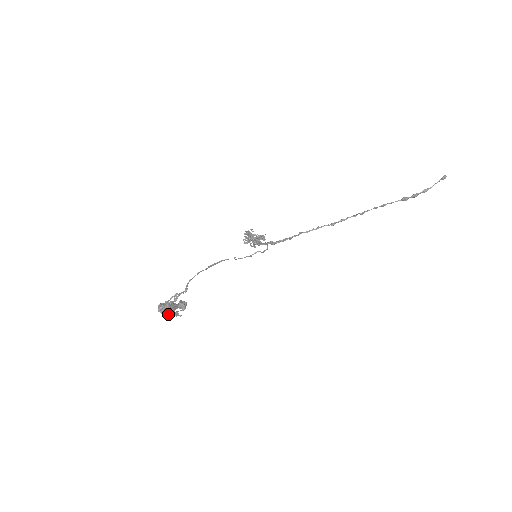
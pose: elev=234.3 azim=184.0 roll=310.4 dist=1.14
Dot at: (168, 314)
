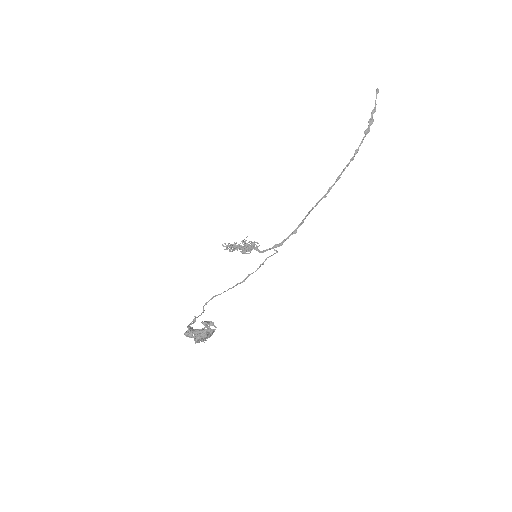
Dot at: (190, 332)
